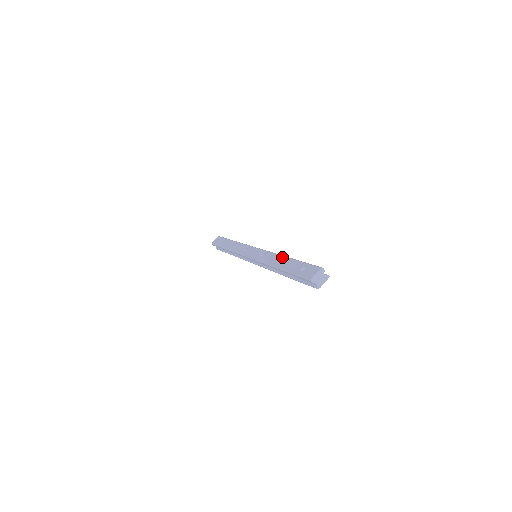
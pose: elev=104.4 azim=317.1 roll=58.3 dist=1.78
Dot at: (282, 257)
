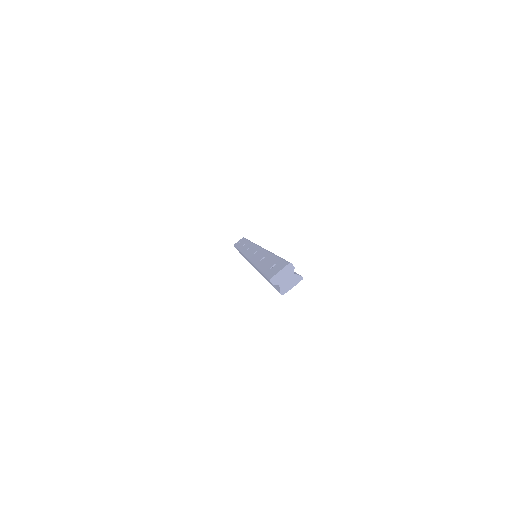
Dot at: (267, 253)
